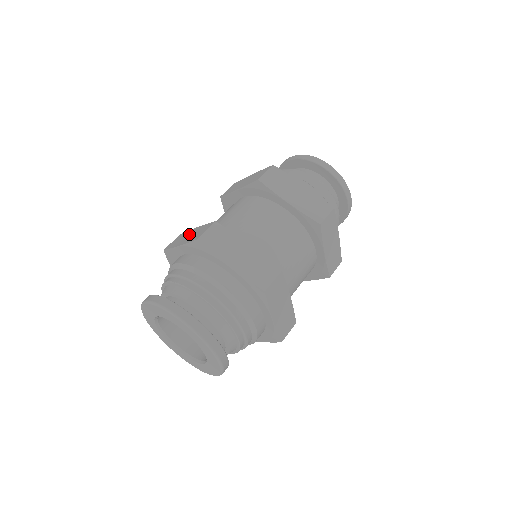
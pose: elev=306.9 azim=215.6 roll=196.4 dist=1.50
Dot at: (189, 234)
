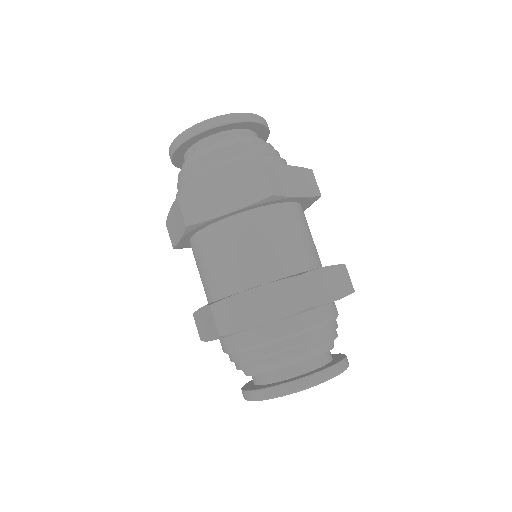
Dot at: (255, 303)
